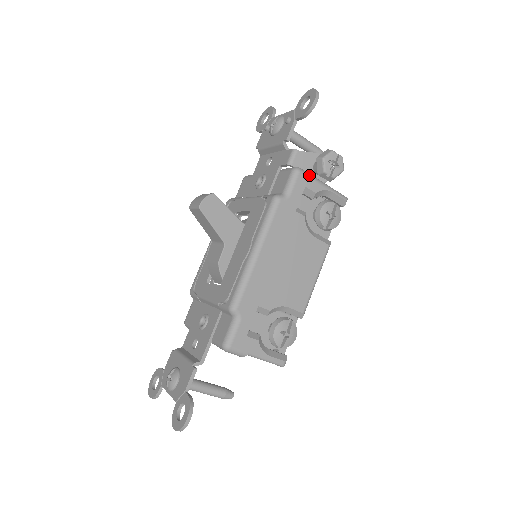
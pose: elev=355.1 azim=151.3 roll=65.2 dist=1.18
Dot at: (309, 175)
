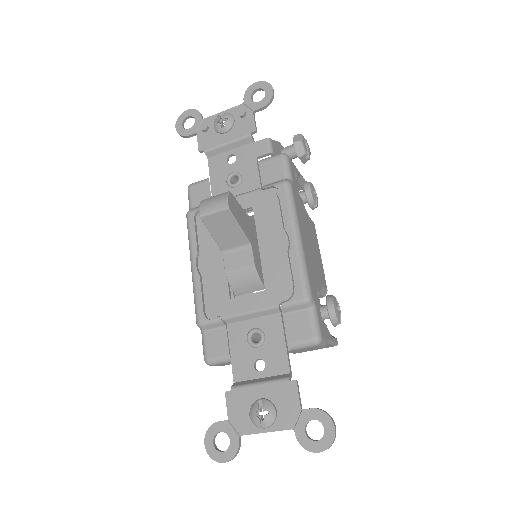
Dot at: (291, 160)
